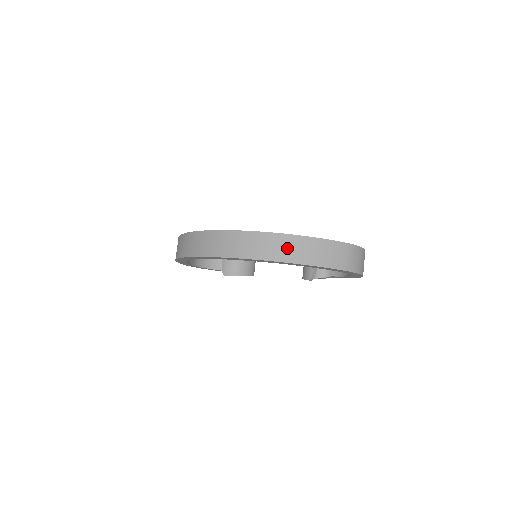
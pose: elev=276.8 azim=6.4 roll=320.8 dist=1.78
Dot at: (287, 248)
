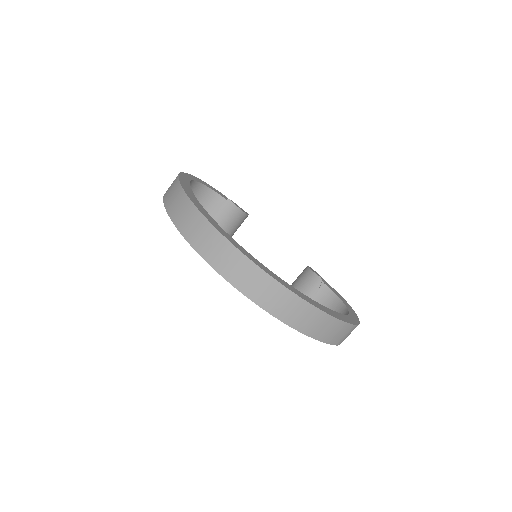
Dot at: (308, 320)
